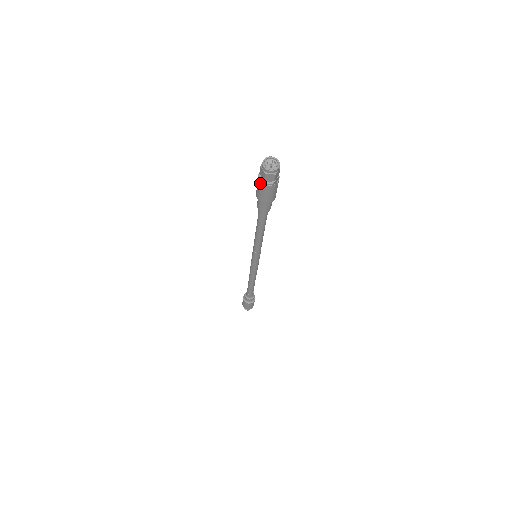
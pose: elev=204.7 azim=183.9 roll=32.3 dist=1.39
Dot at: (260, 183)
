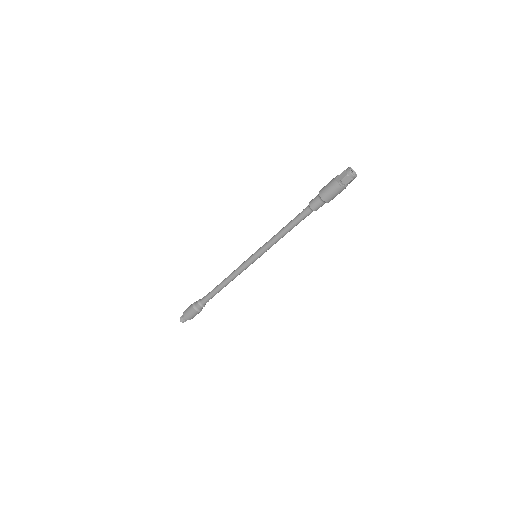
Dot at: (340, 188)
